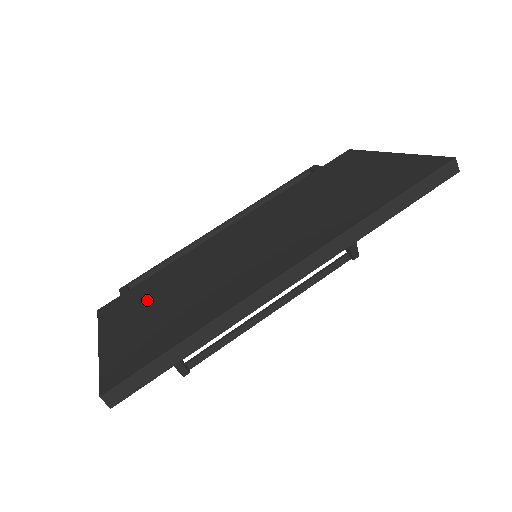
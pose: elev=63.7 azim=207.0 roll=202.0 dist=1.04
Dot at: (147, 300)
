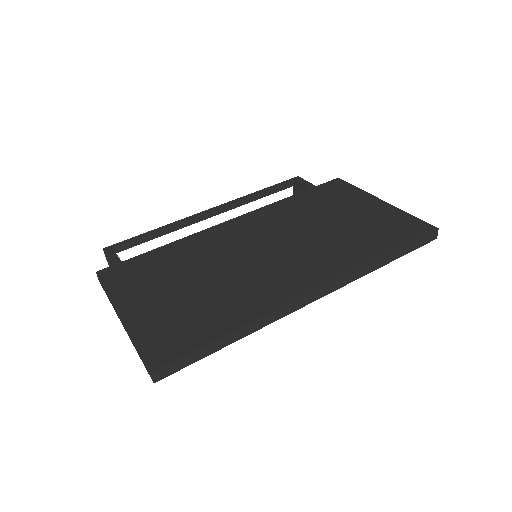
Dot at: (162, 278)
